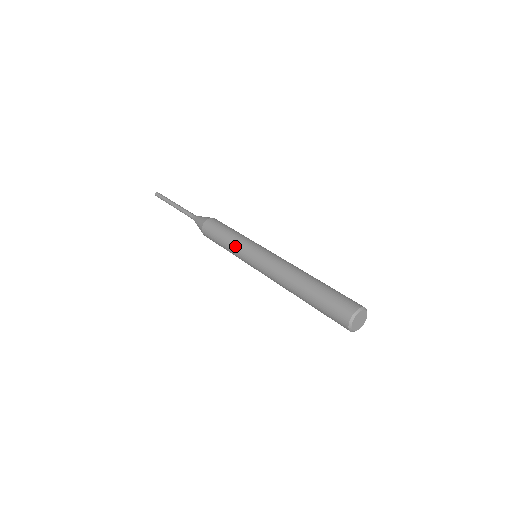
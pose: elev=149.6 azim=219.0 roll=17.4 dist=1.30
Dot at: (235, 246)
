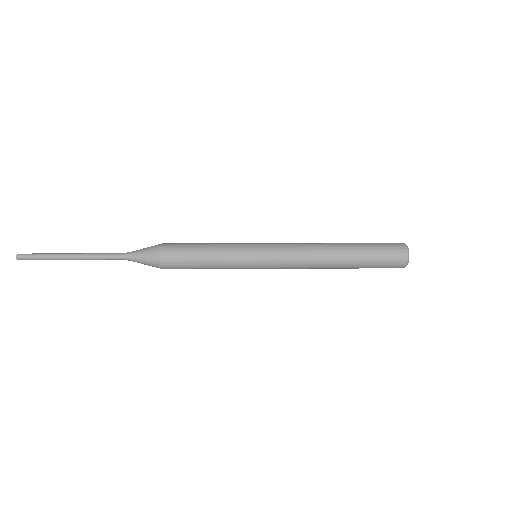
Dot at: (231, 258)
